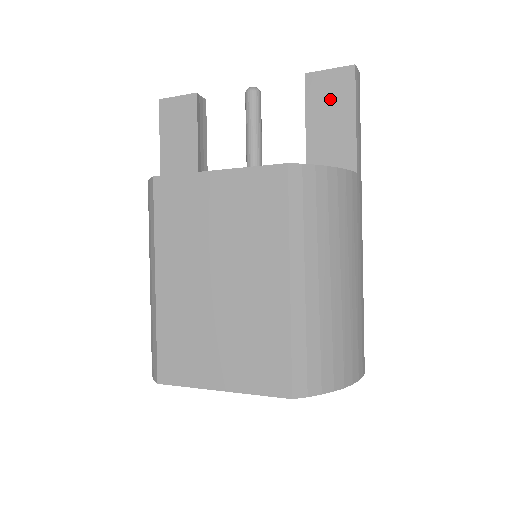
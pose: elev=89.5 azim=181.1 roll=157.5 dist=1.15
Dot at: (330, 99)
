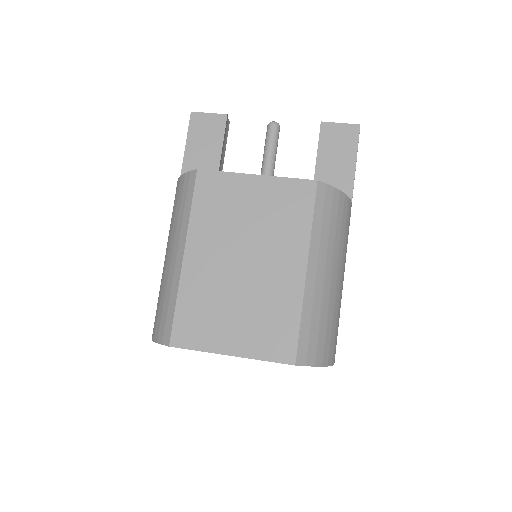
Dot at: (338, 145)
